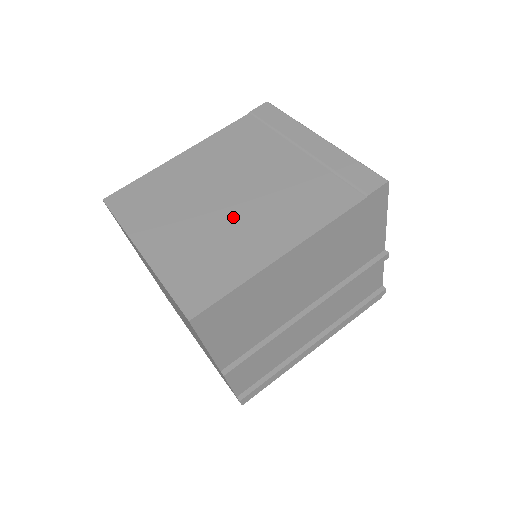
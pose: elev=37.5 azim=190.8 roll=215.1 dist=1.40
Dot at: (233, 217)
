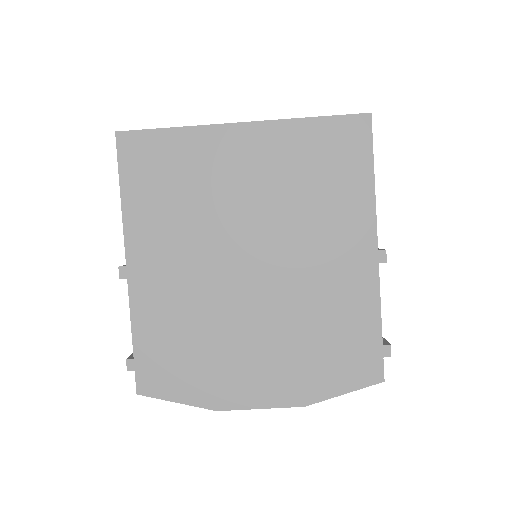
Dot at: occluded
